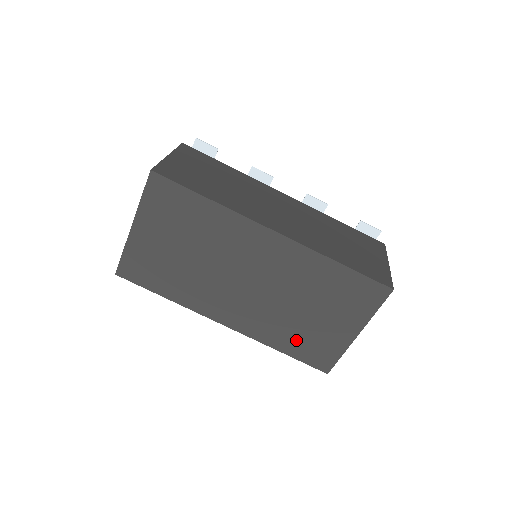
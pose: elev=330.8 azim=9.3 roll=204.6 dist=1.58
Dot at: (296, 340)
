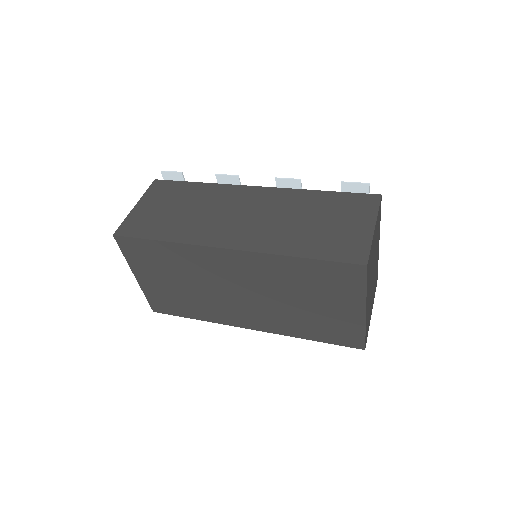
Dot at: (315, 328)
